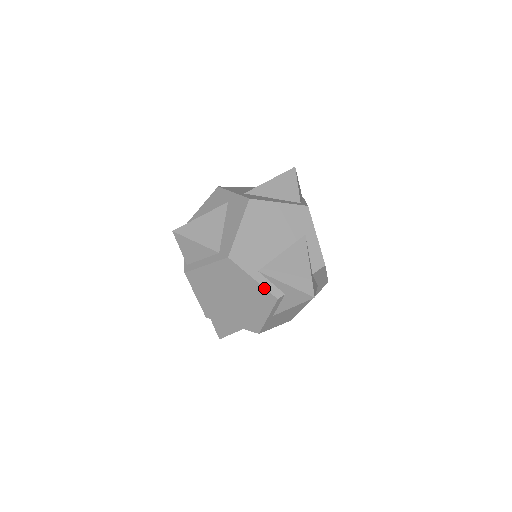
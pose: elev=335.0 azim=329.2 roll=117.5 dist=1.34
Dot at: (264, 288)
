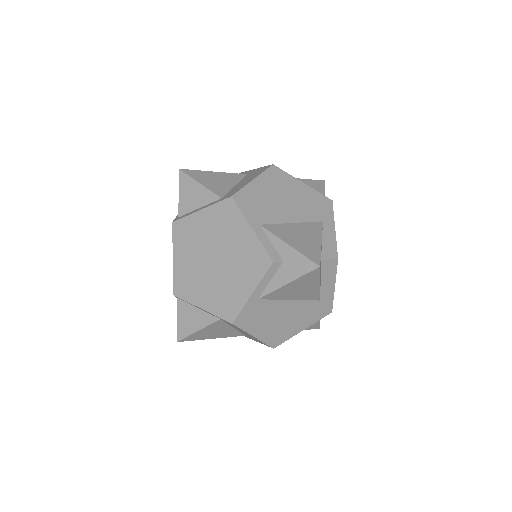
Dot at: (261, 243)
